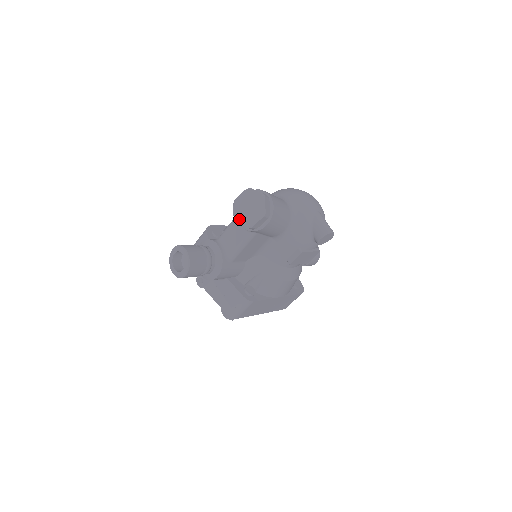
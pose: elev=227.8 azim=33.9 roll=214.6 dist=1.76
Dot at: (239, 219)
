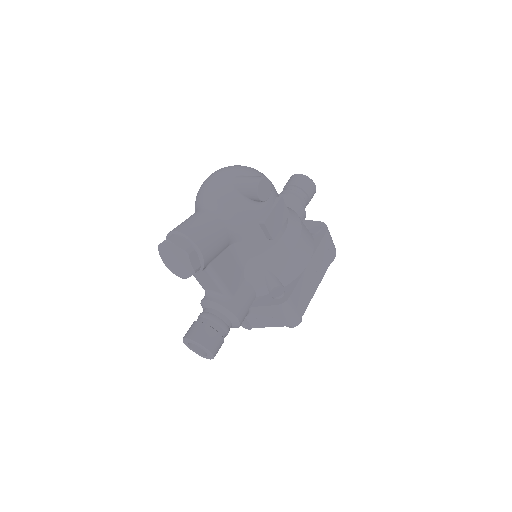
Dot at: (183, 275)
